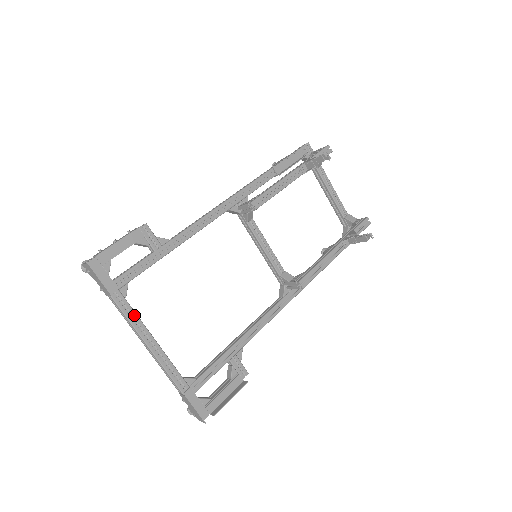
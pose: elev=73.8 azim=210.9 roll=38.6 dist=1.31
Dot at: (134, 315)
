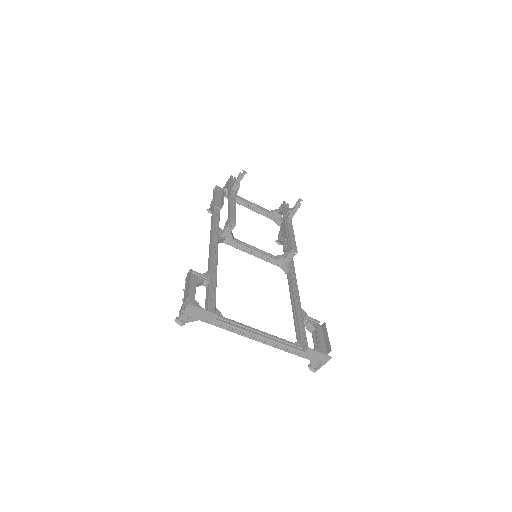
Dot at: (237, 323)
